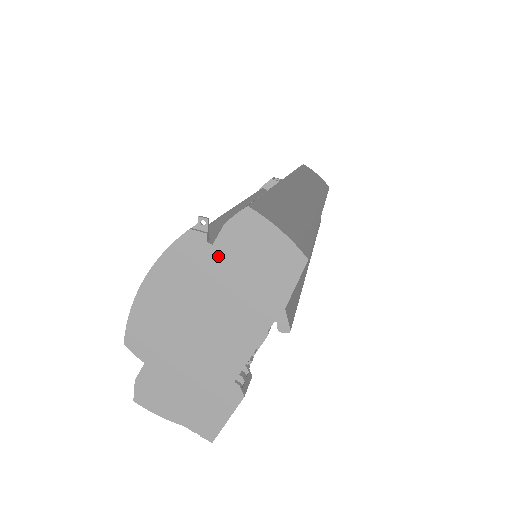
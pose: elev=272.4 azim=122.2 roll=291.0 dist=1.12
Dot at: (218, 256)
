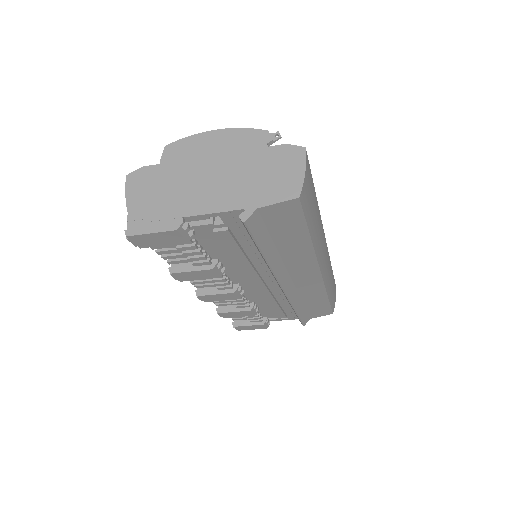
Dot at: (263, 154)
